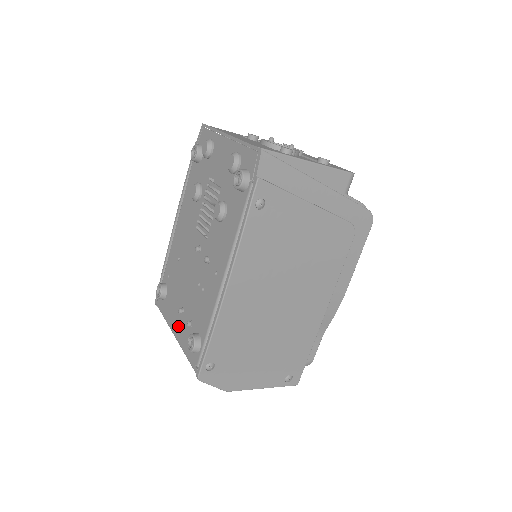
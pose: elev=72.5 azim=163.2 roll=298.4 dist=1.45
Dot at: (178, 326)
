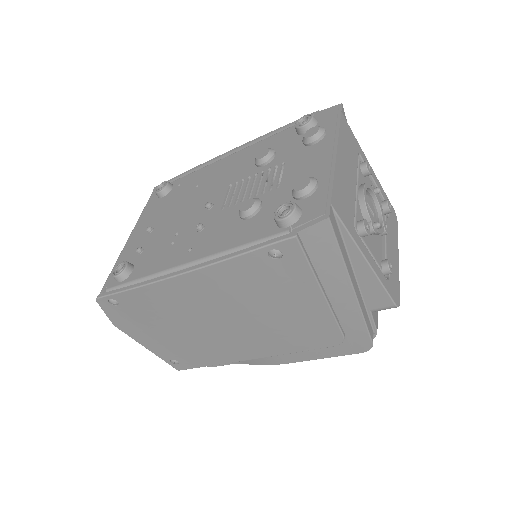
Dot at: (137, 236)
